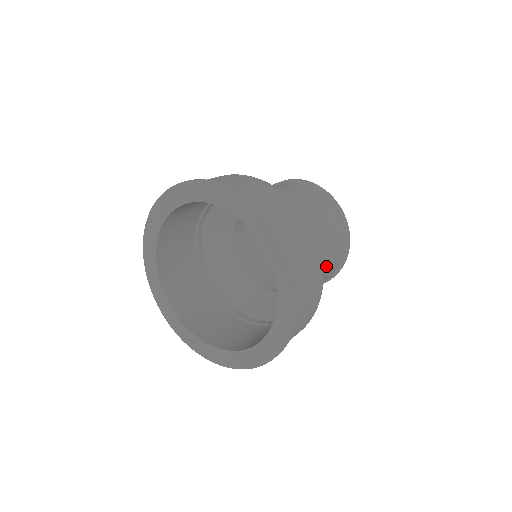
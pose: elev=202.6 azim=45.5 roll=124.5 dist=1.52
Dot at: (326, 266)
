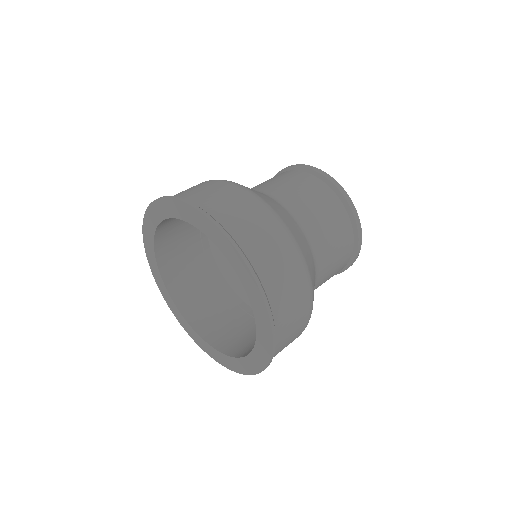
Dot at: (326, 236)
